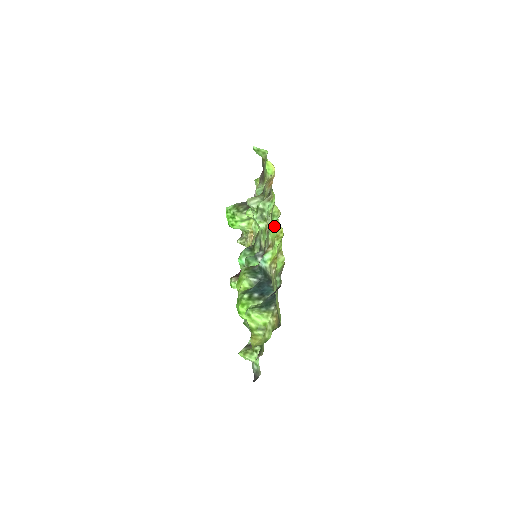
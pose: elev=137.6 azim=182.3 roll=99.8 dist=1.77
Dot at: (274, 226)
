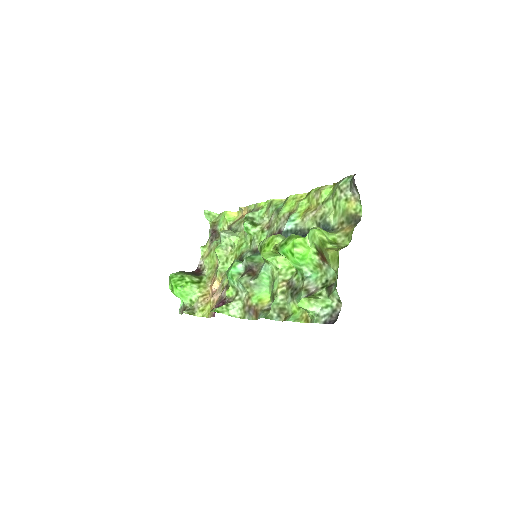
Dot at: (287, 201)
